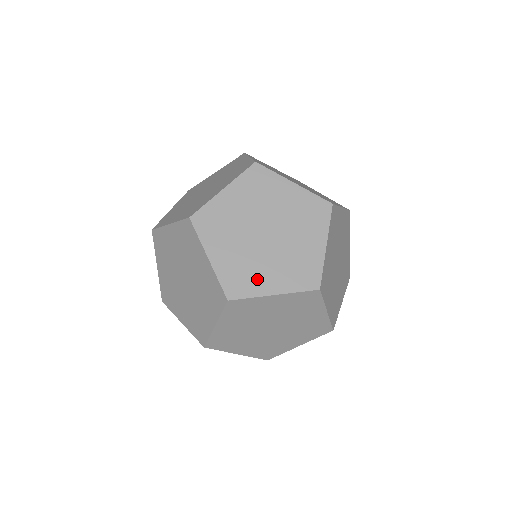
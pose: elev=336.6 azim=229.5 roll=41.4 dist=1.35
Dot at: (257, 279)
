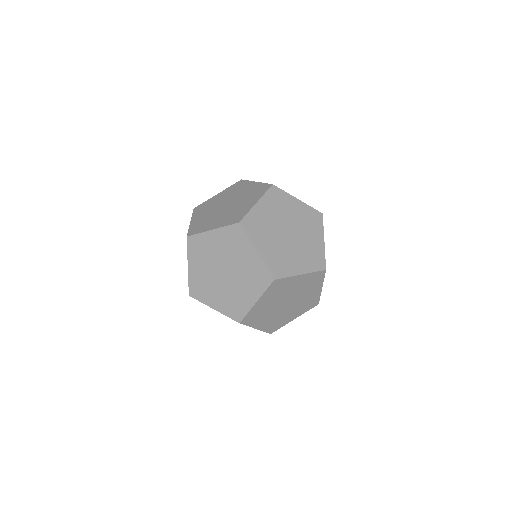
Dot at: (208, 225)
